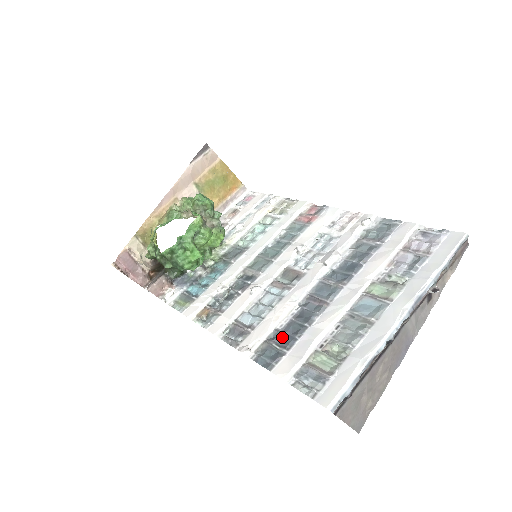
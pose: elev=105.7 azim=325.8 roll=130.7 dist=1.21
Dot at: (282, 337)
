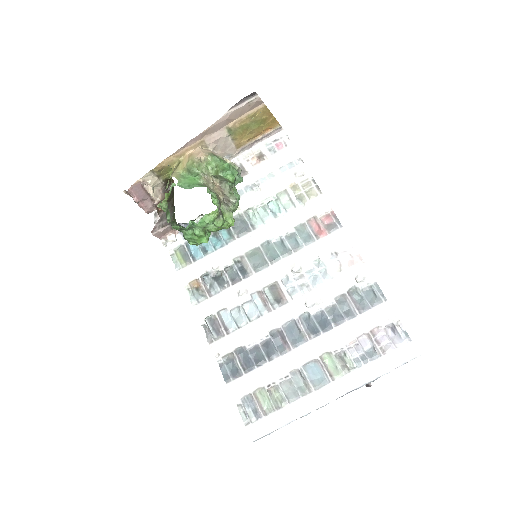
Dot at: (246, 358)
